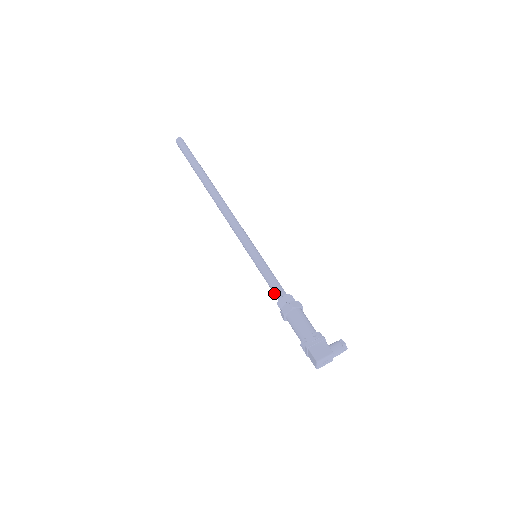
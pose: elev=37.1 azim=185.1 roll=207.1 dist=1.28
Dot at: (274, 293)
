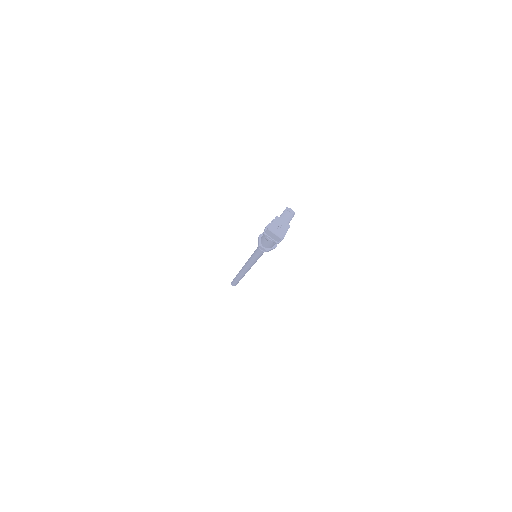
Dot at: (260, 250)
